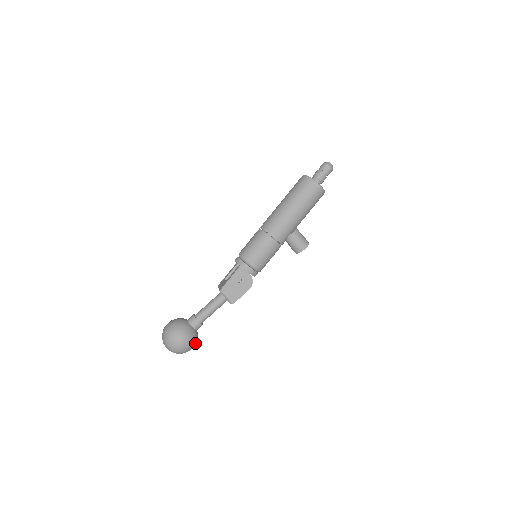
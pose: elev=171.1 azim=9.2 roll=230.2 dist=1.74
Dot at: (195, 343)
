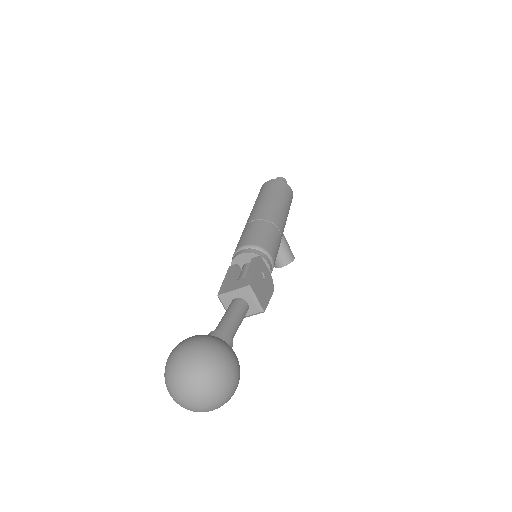
Dot at: occluded
